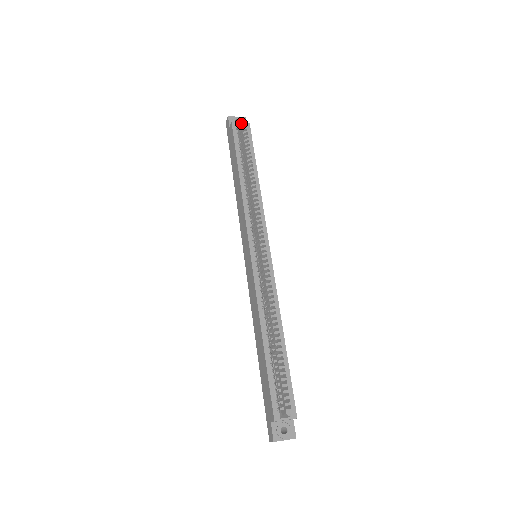
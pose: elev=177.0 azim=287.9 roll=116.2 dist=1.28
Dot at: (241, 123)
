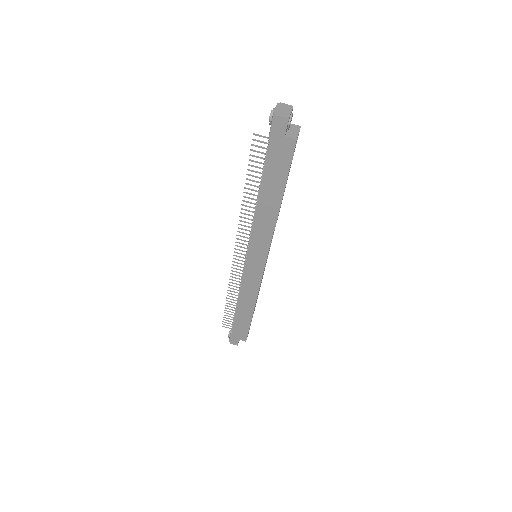
Dot at: occluded
